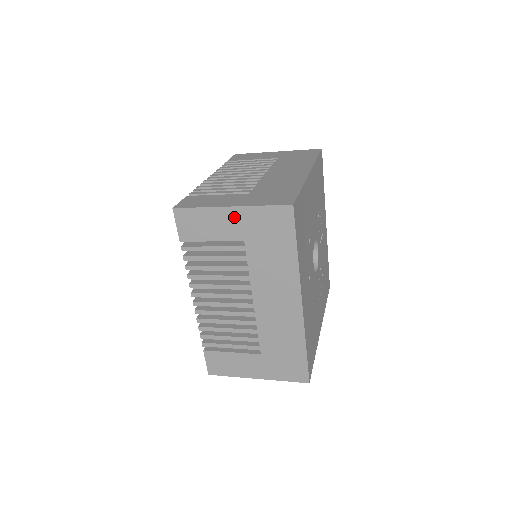
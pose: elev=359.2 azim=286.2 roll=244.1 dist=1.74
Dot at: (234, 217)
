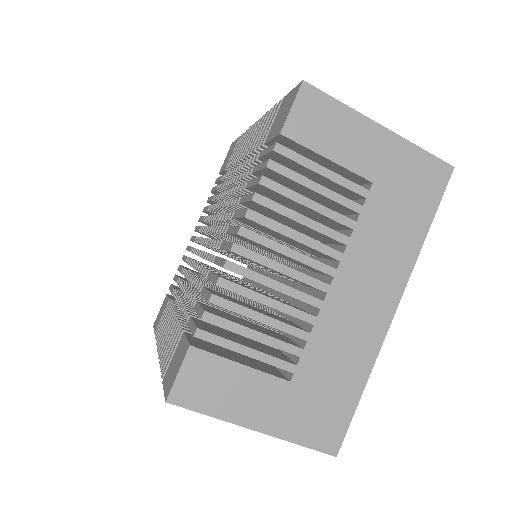
Dot at: (379, 142)
